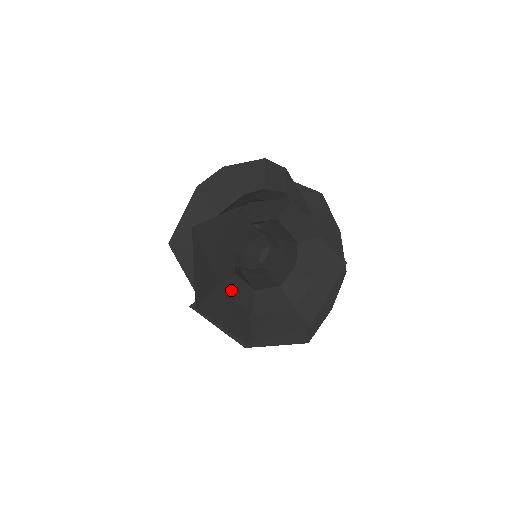
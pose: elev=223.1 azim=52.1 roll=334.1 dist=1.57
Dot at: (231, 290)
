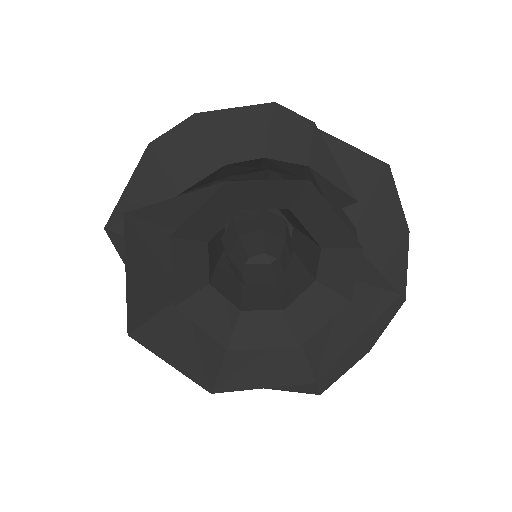
Dot at: (195, 310)
